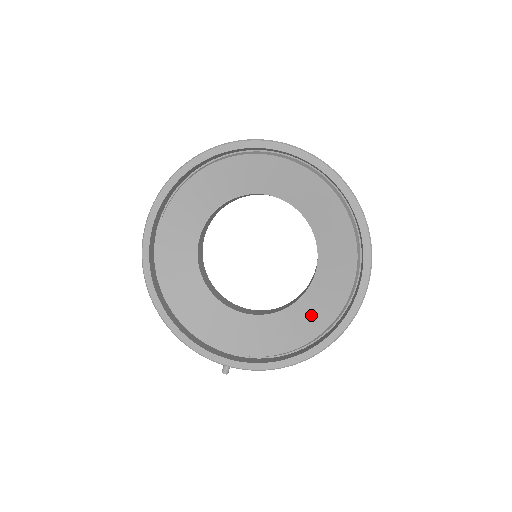
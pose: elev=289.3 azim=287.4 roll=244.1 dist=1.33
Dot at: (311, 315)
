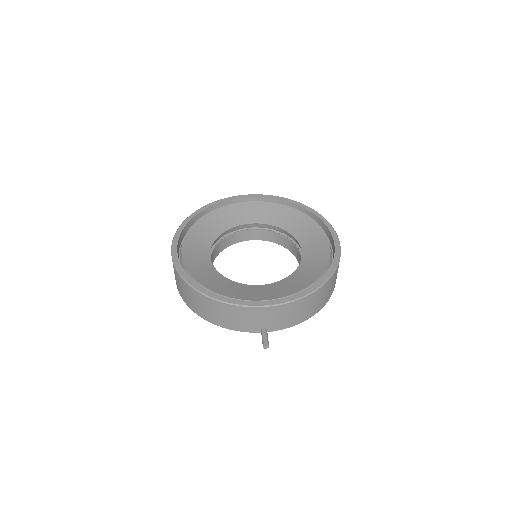
Dot at: (312, 266)
